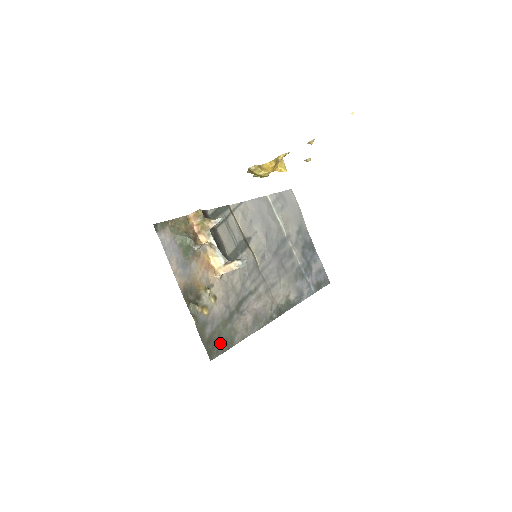
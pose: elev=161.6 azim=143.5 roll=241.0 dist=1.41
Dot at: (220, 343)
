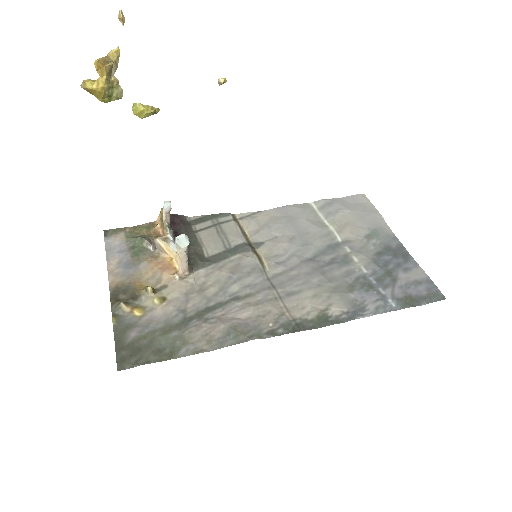
Dot at: (148, 352)
